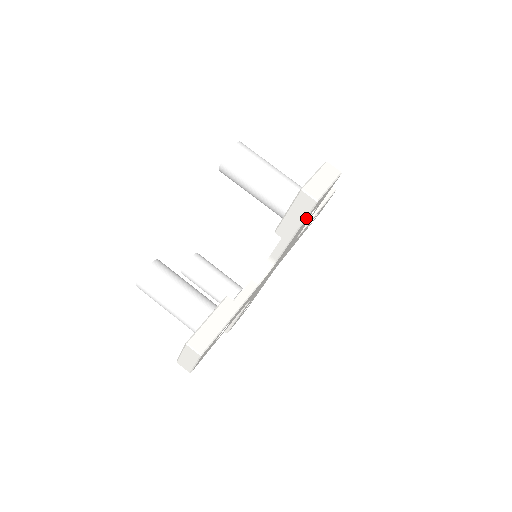
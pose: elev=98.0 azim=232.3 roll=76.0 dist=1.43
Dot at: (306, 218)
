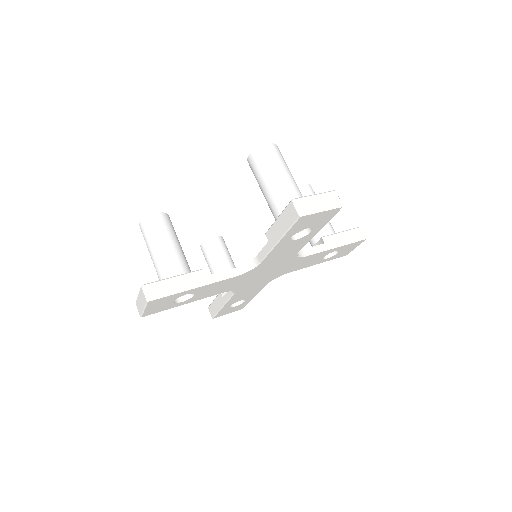
Dot at: (289, 229)
